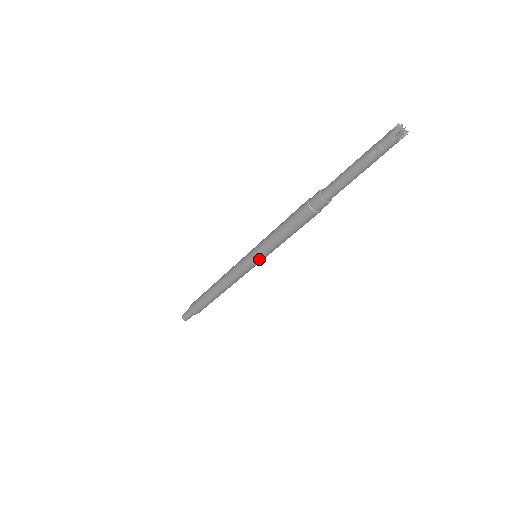
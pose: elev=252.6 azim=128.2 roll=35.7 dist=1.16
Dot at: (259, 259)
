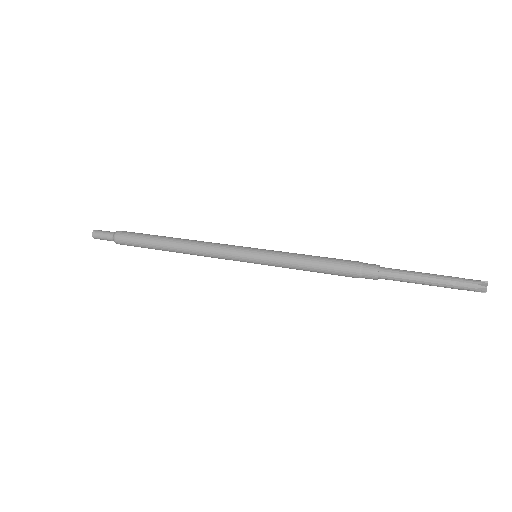
Dot at: (260, 262)
